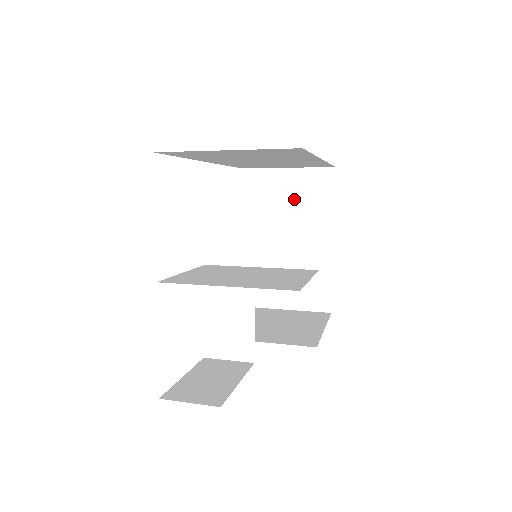
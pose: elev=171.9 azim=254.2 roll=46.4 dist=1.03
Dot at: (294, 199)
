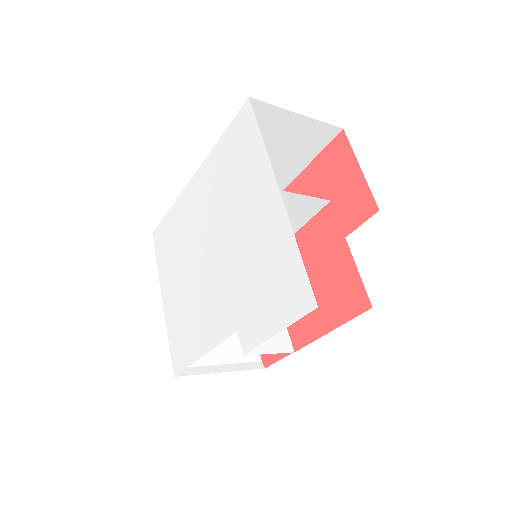
Dot at: occluded
